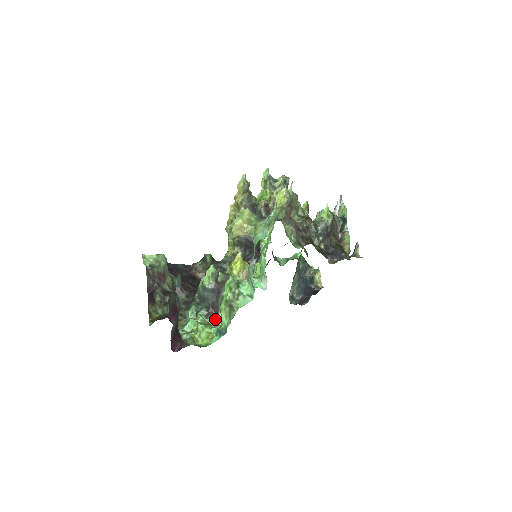
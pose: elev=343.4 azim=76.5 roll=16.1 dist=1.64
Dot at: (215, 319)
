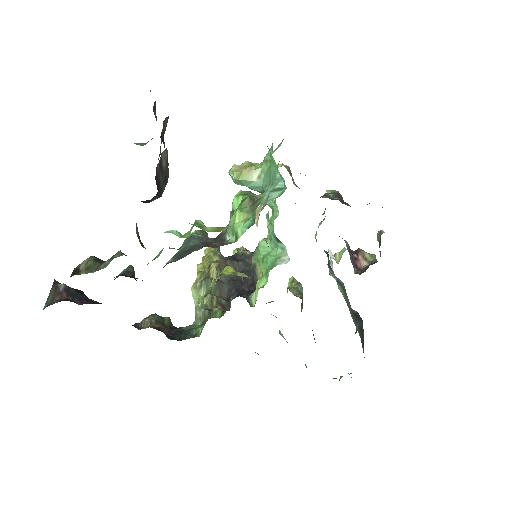
Dot at: occluded
